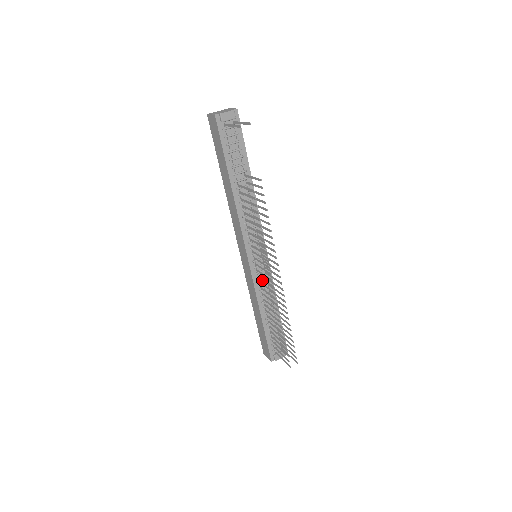
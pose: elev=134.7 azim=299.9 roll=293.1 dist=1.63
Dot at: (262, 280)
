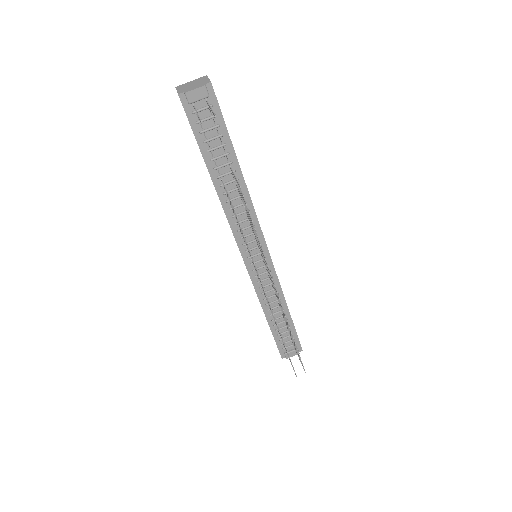
Dot at: (265, 282)
